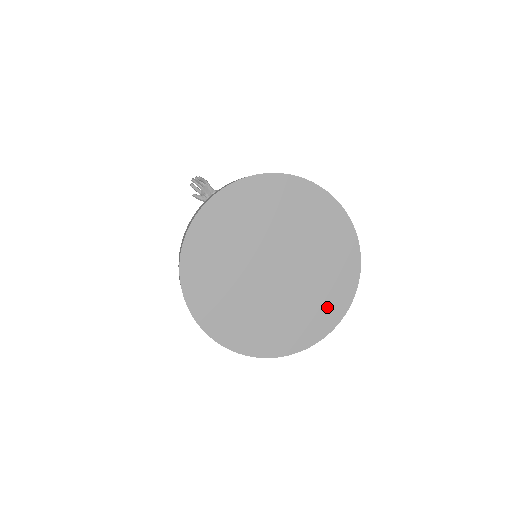
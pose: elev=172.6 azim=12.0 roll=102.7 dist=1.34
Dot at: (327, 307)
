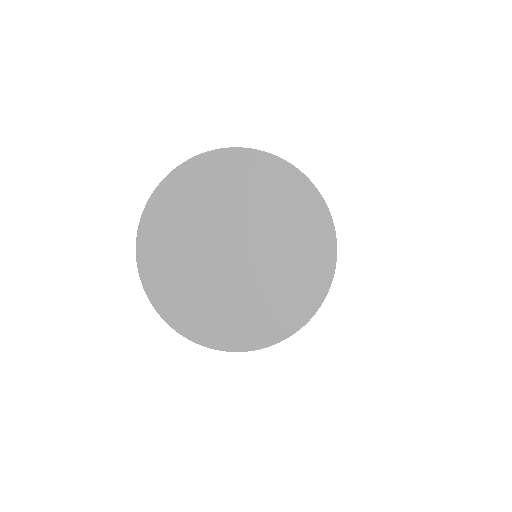
Dot at: (245, 328)
